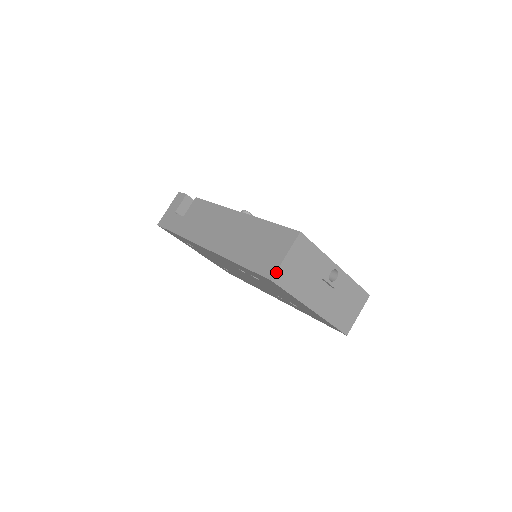
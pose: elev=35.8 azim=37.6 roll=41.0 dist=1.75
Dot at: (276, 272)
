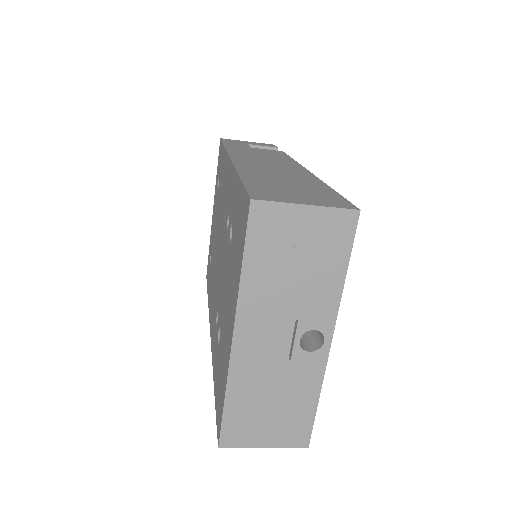
Dot at: (270, 202)
